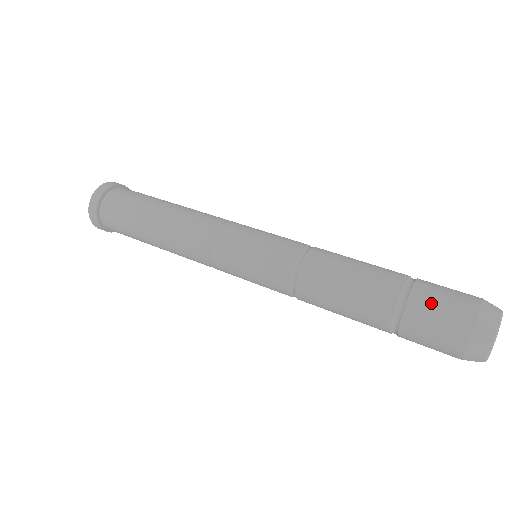
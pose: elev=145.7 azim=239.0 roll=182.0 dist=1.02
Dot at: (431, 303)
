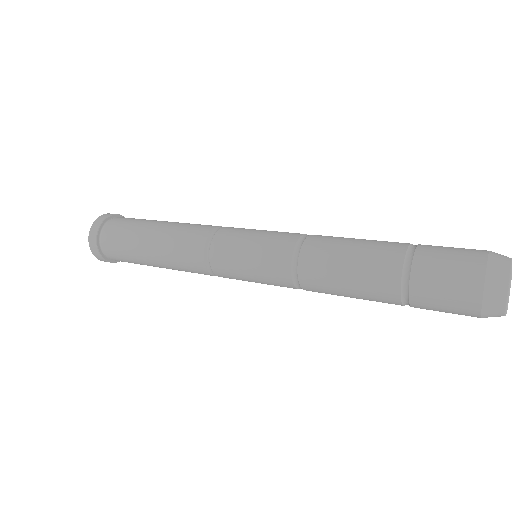
Dot at: (441, 247)
